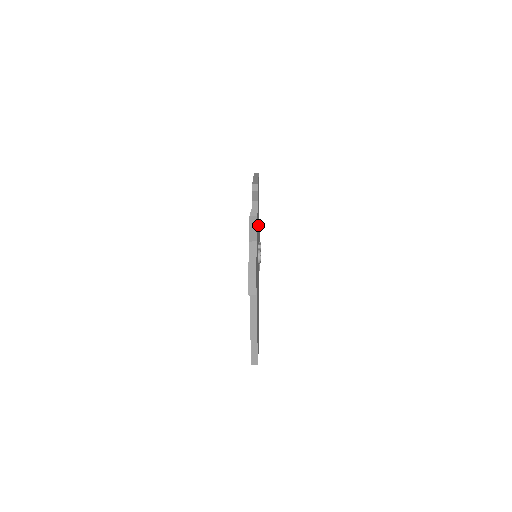
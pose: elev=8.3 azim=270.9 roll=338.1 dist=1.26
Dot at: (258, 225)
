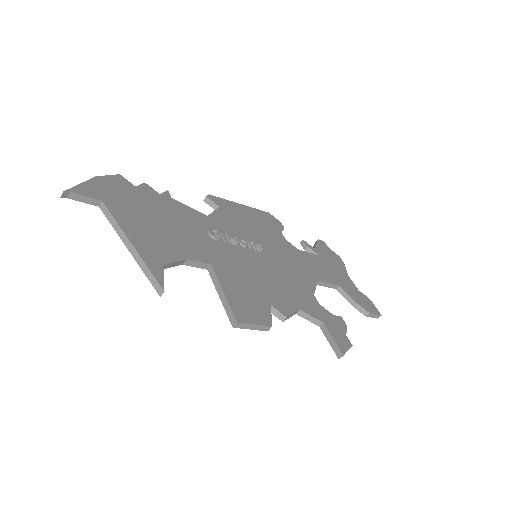
Dot at: (247, 231)
